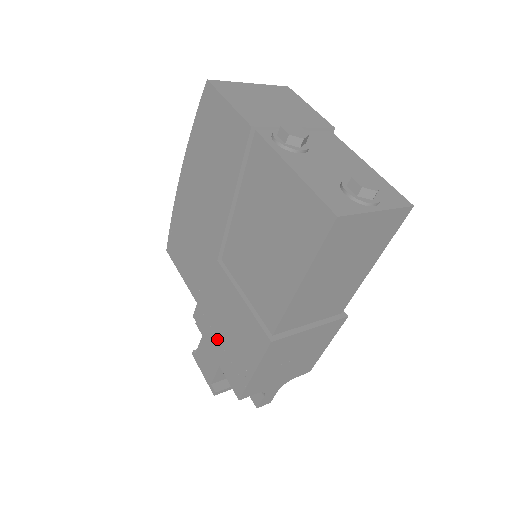
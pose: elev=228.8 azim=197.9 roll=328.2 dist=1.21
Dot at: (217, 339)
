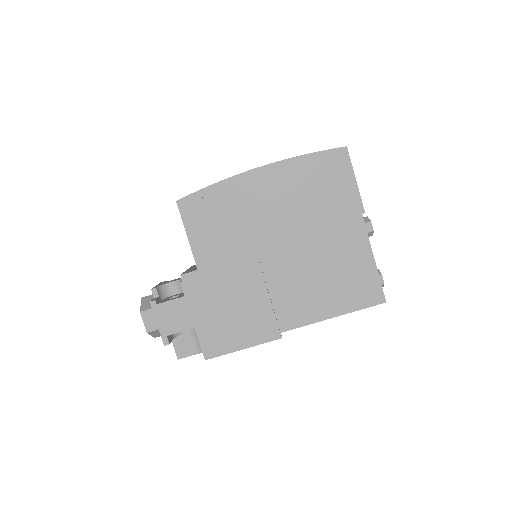
Dot at: (209, 309)
